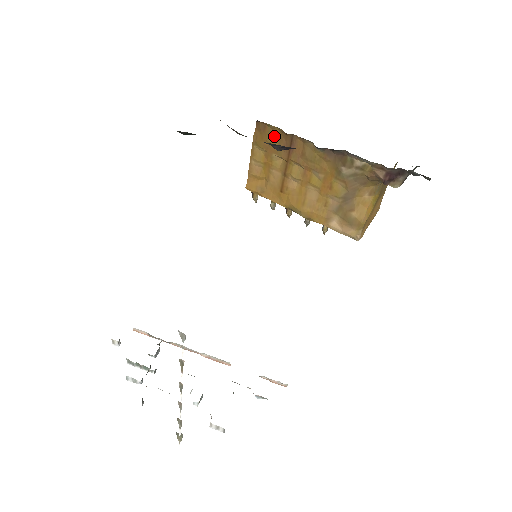
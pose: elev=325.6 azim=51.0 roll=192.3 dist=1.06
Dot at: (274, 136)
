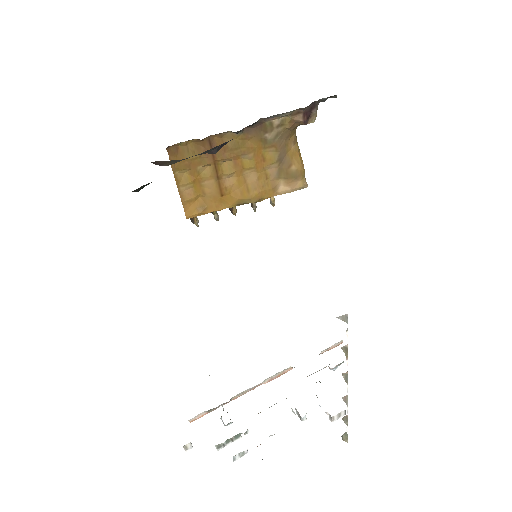
Dot at: (190, 150)
